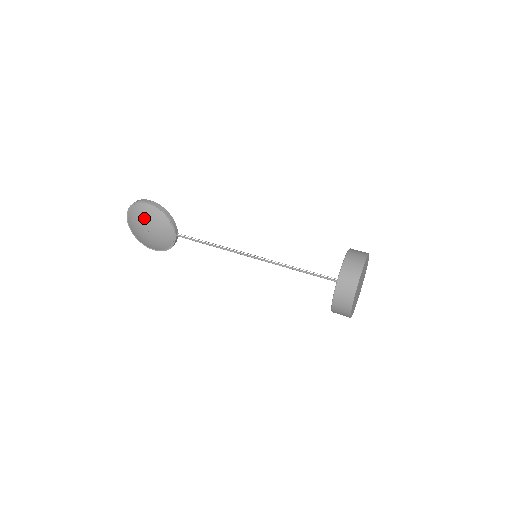
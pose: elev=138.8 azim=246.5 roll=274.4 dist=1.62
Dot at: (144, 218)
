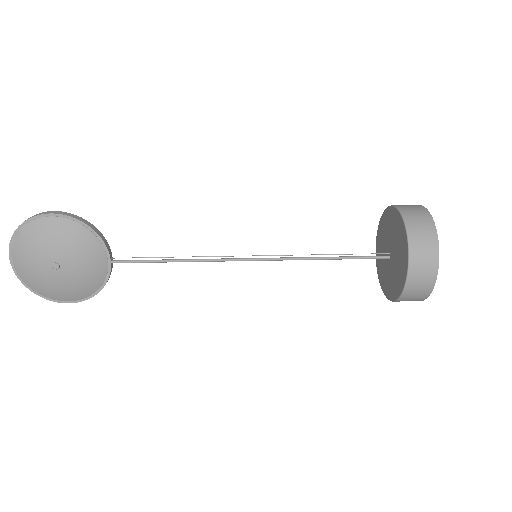
Dot at: (48, 243)
